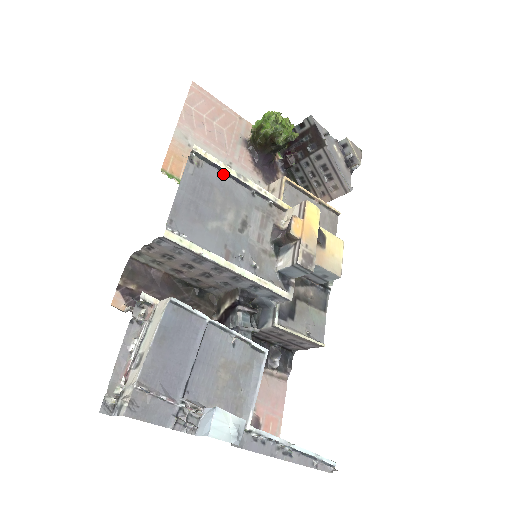
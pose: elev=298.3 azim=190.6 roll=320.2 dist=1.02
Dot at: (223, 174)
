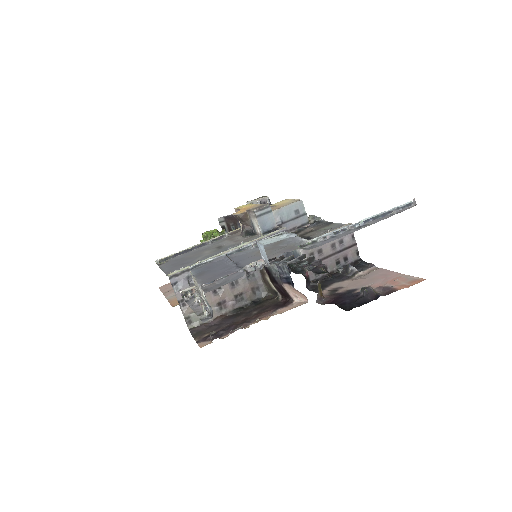
Dot at: (185, 253)
